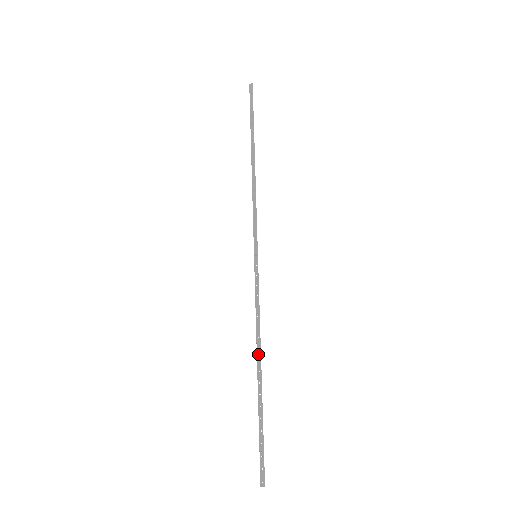
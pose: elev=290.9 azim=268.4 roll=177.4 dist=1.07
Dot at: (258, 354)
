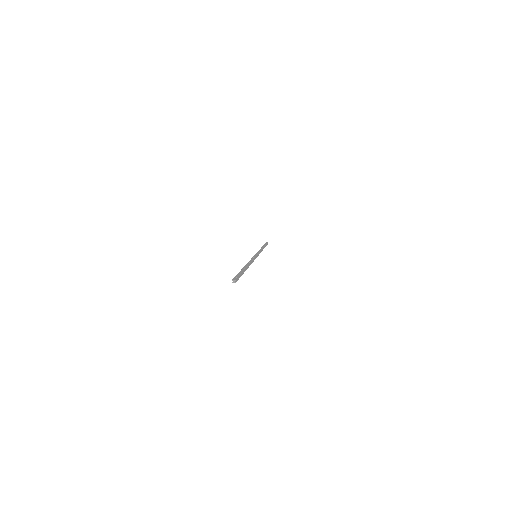
Dot at: (247, 264)
